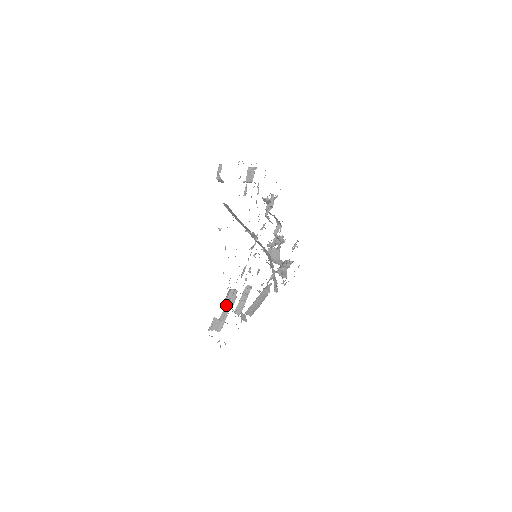
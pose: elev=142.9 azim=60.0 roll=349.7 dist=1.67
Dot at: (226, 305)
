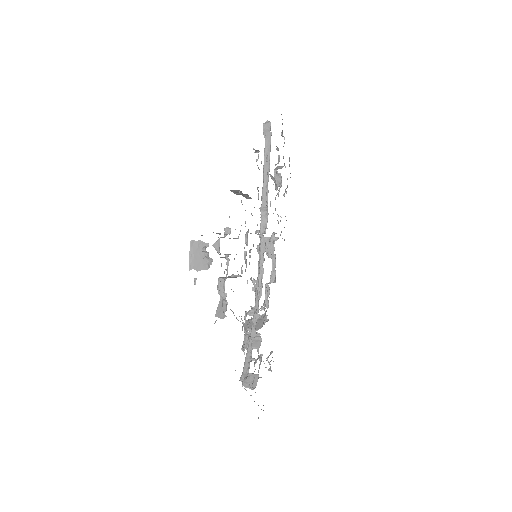
Dot at: (228, 227)
